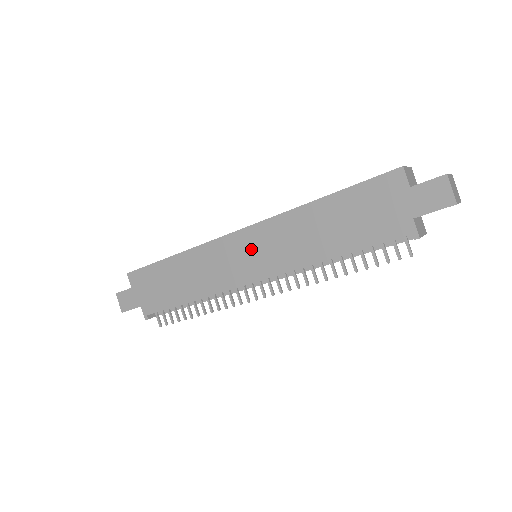
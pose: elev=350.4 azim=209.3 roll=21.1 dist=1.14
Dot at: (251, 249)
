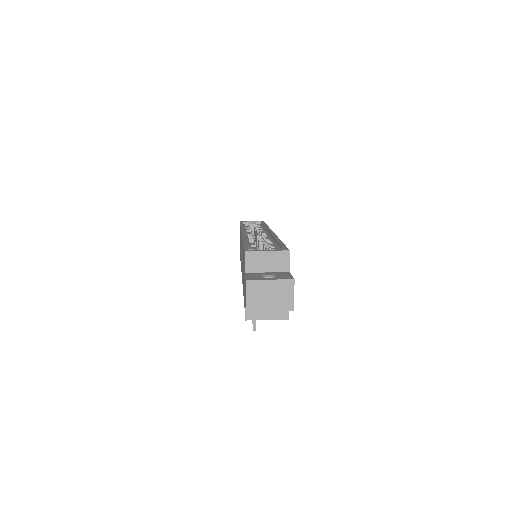
Dot at: occluded
